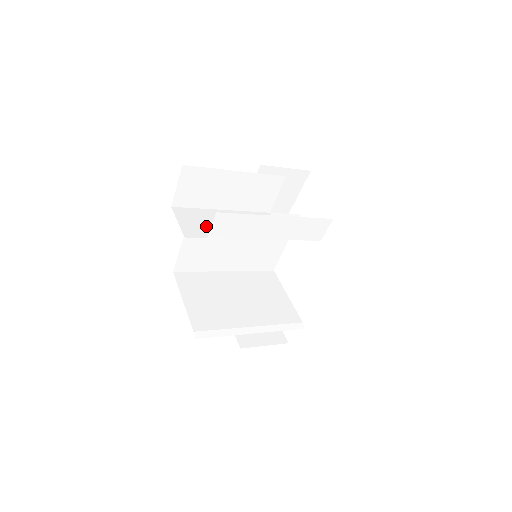
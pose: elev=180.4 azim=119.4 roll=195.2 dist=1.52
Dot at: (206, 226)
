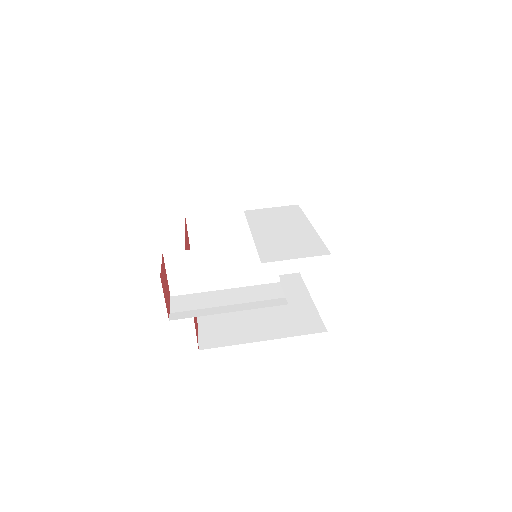
Dot at: (195, 277)
